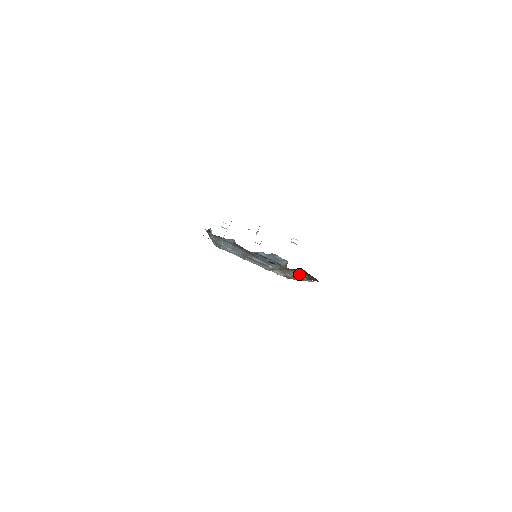
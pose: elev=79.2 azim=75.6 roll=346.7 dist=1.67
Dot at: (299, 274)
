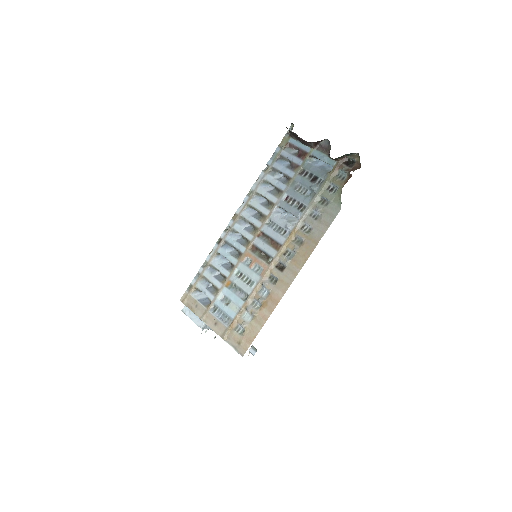
Dot at: (344, 168)
